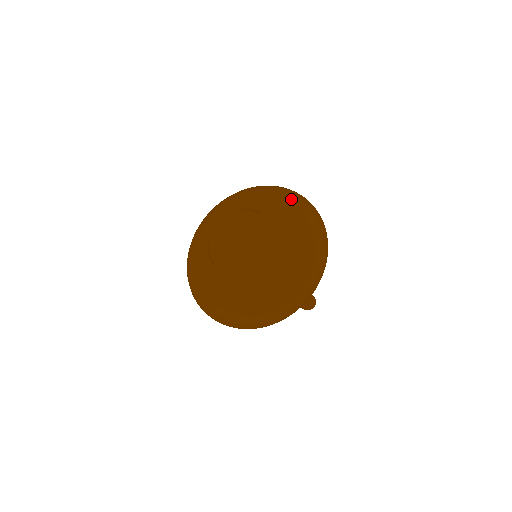
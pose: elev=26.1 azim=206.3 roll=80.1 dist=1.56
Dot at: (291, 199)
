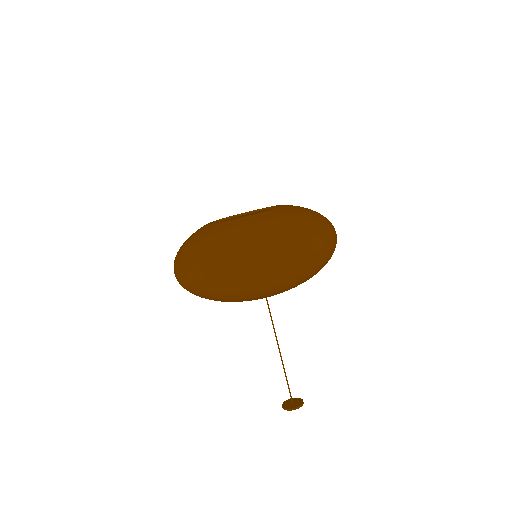
Dot at: occluded
